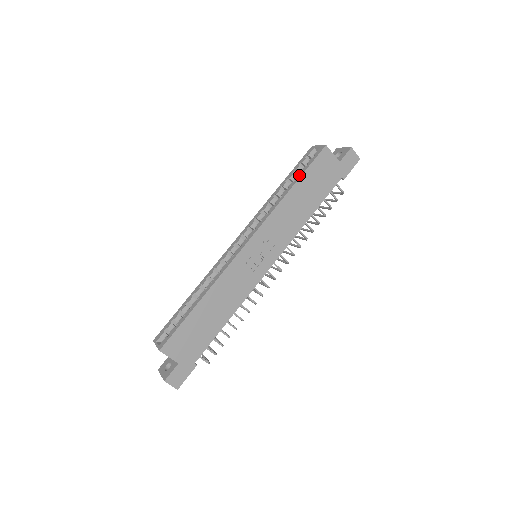
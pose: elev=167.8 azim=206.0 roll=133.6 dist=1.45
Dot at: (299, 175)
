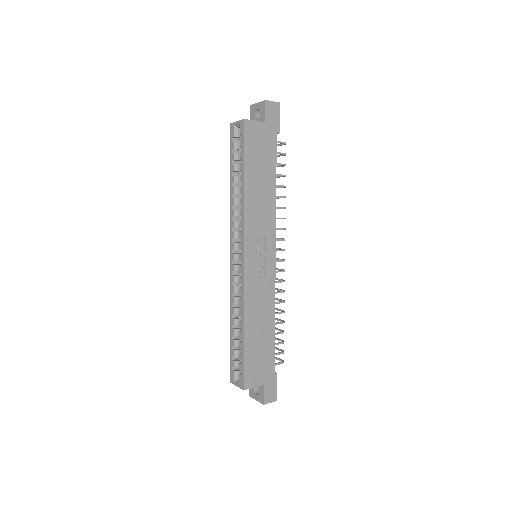
Dot at: (241, 165)
